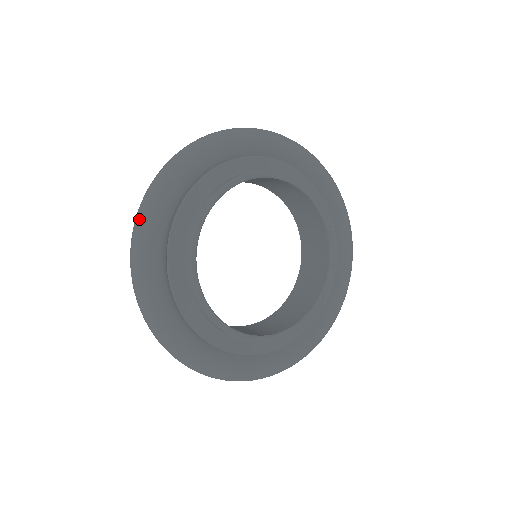
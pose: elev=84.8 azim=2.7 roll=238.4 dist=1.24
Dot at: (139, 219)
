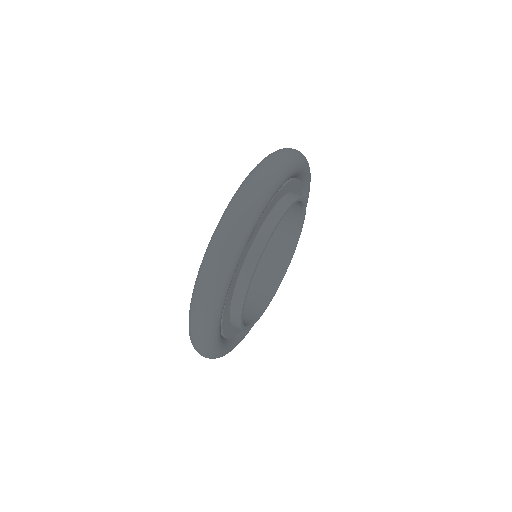
Dot at: (264, 181)
